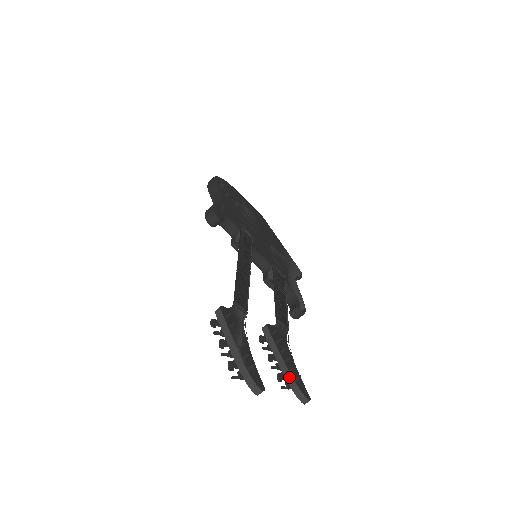
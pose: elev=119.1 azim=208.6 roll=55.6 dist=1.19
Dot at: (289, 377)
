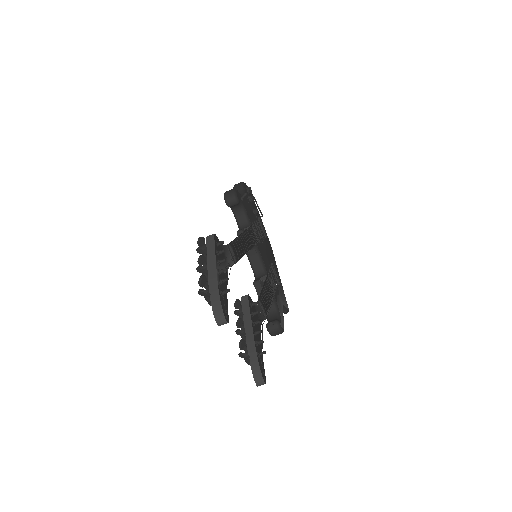
Dot at: (252, 348)
